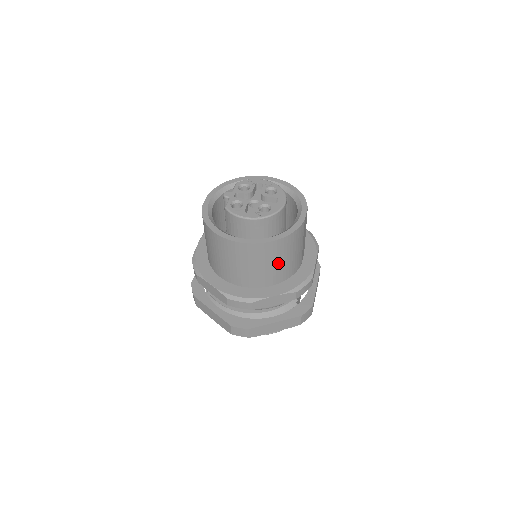
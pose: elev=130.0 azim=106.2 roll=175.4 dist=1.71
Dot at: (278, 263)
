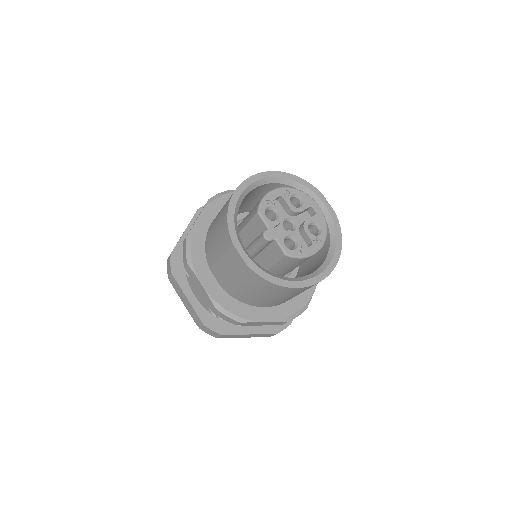
Dot at: occluded
